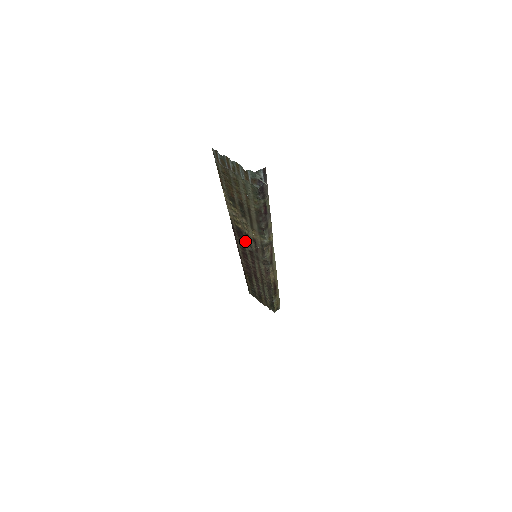
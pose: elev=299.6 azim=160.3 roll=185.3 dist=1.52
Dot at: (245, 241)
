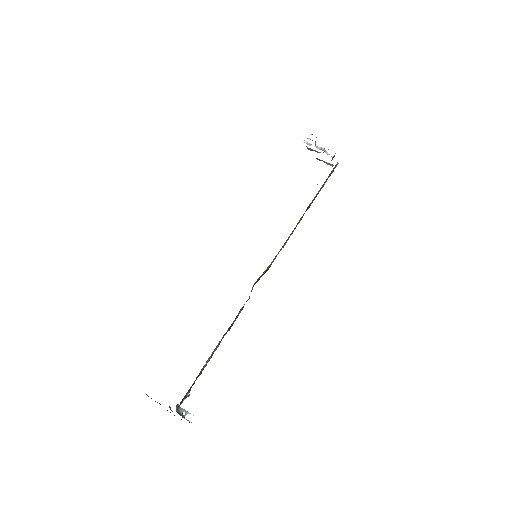
Dot at: occluded
